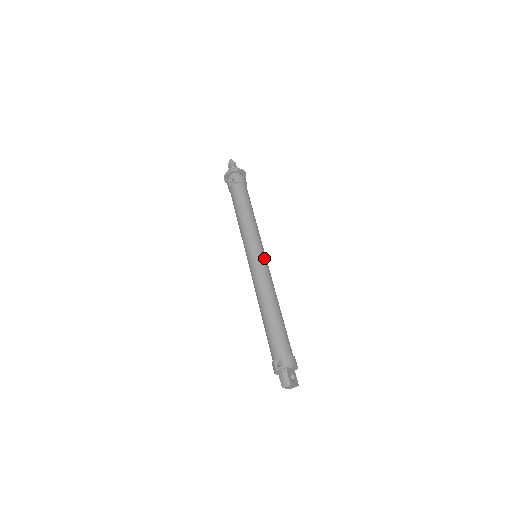
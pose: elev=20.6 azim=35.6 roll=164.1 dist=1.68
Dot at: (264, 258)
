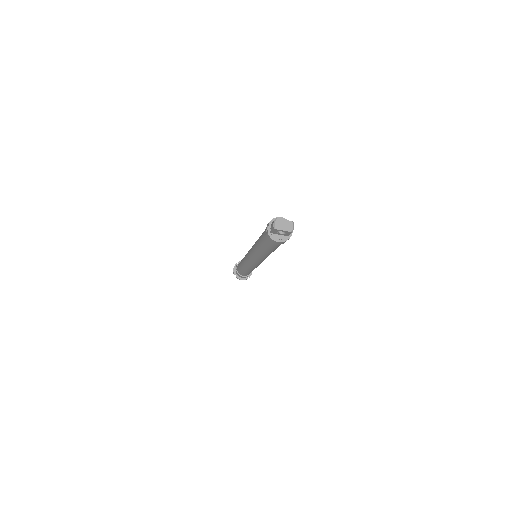
Dot at: occluded
